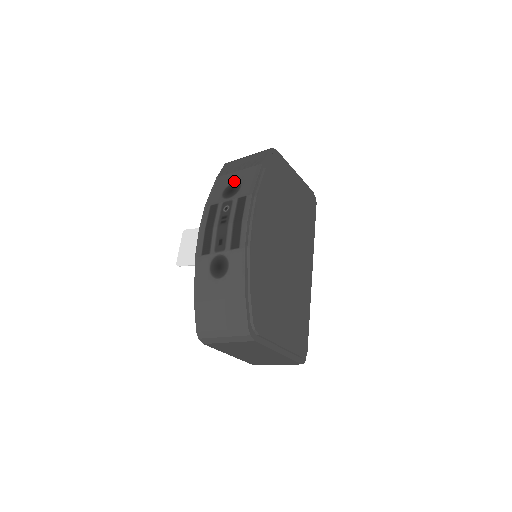
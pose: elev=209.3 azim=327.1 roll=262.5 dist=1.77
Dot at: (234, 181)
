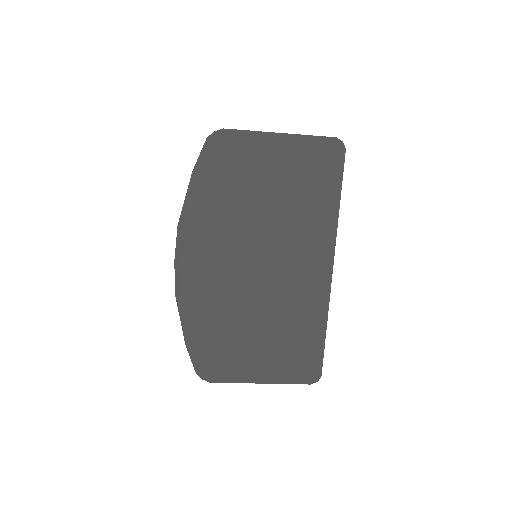
Dot at: occluded
